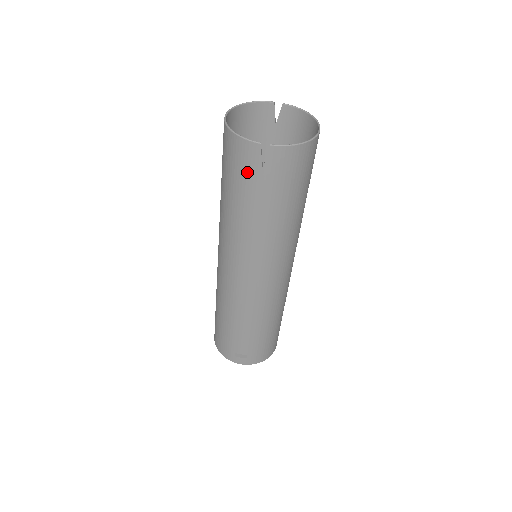
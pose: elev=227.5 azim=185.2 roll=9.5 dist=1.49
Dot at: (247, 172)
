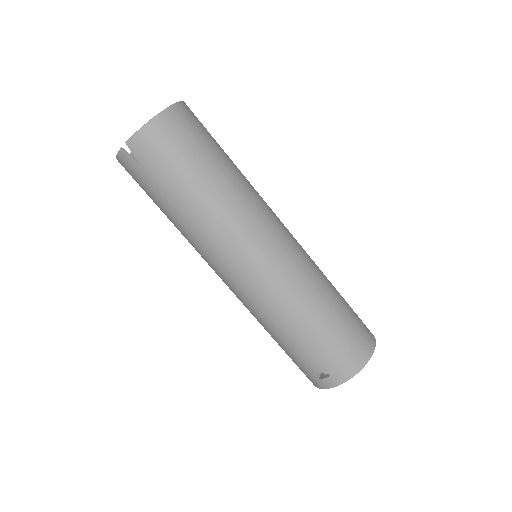
Dot at: (140, 178)
